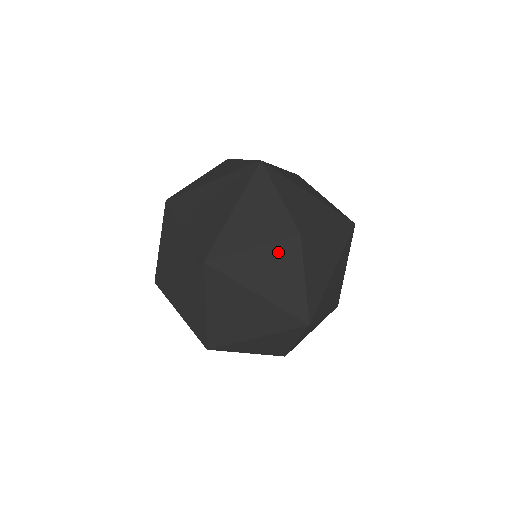
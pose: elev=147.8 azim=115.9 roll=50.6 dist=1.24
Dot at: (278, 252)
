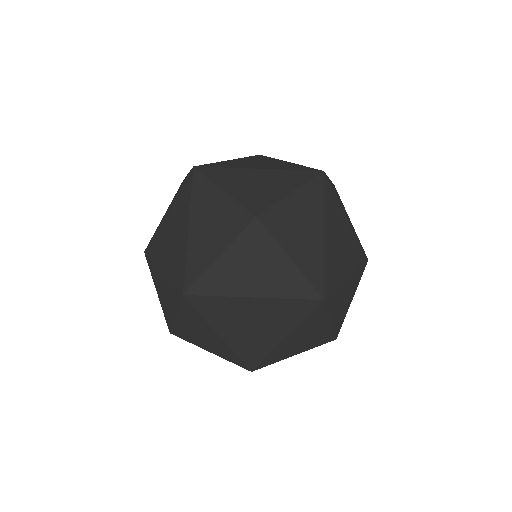
Dot at: occluded
